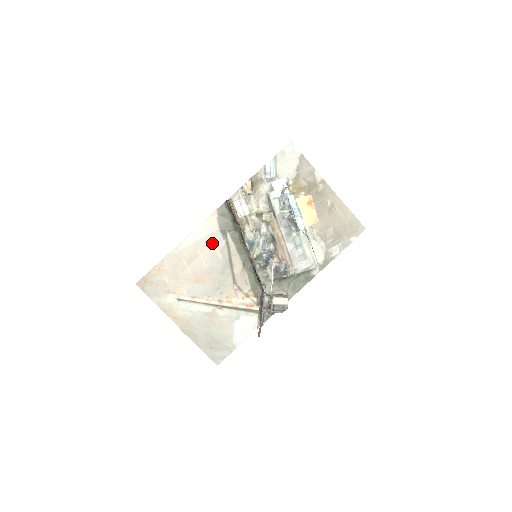
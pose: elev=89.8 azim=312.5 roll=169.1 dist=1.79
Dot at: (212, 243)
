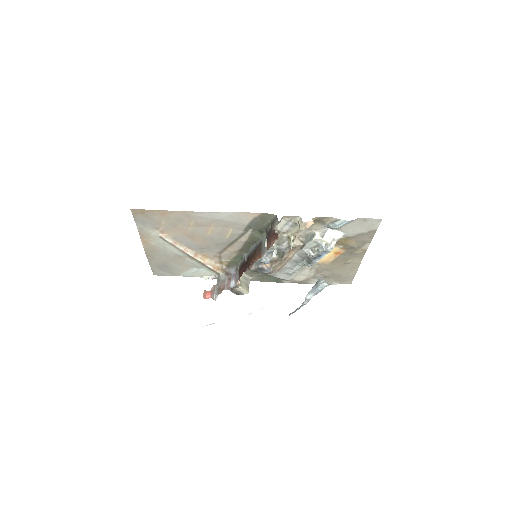
Dot at: (231, 227)
